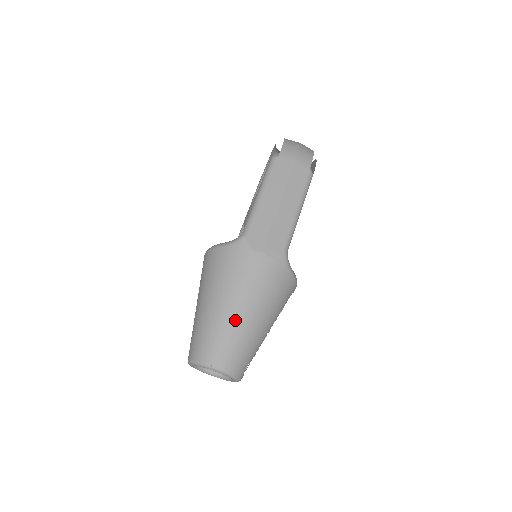
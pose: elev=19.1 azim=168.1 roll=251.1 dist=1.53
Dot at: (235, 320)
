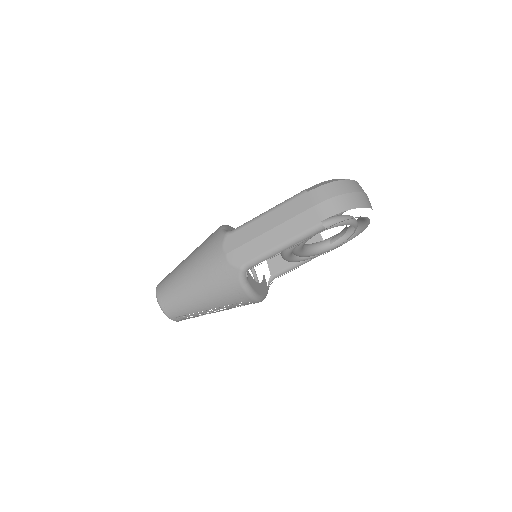
Dot at: (183, 282)
